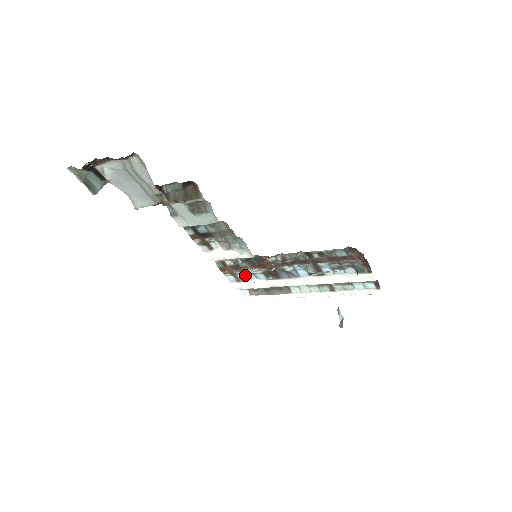
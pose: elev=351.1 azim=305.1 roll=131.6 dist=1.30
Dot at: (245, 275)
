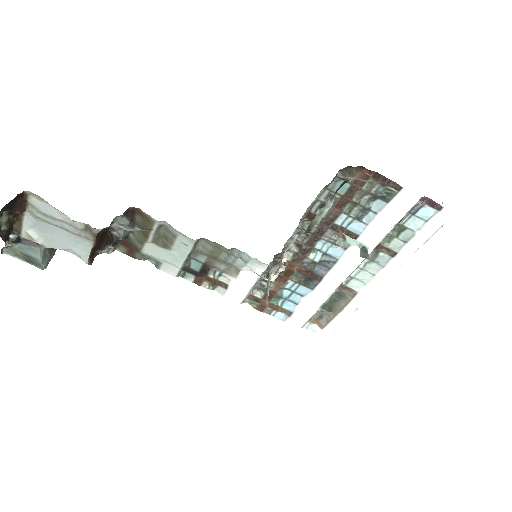
Dot at: (290, 301)
